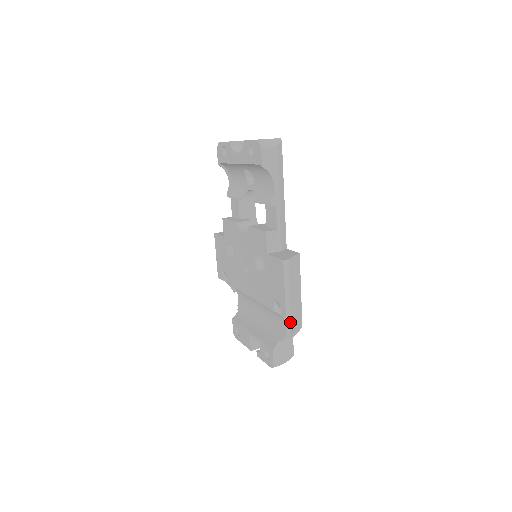
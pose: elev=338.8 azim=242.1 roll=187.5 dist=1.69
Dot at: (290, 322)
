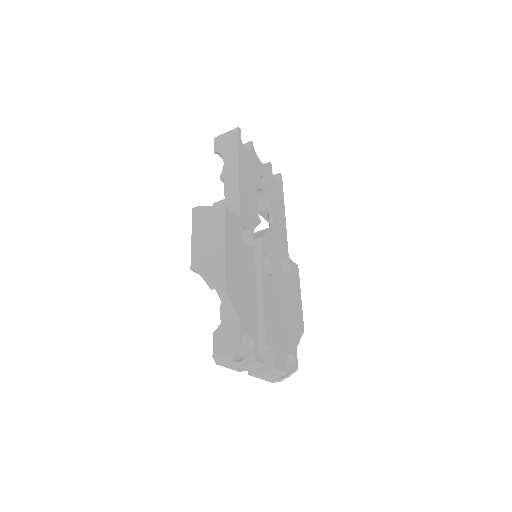
Dot at: occluded
